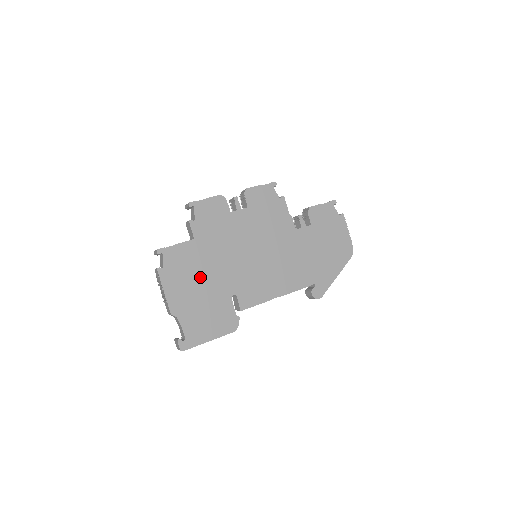
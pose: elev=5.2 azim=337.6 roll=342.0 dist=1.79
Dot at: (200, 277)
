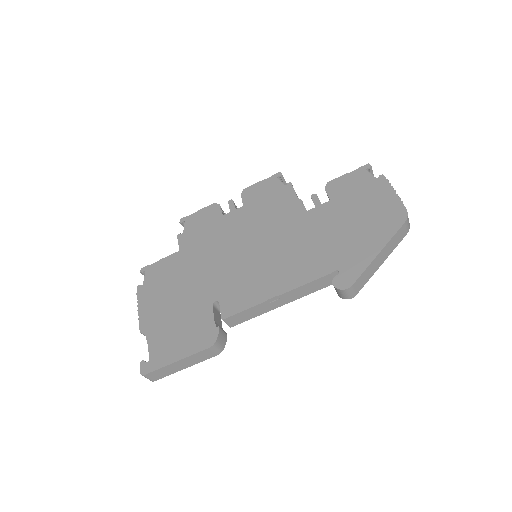
Dot at: (179, 288)
